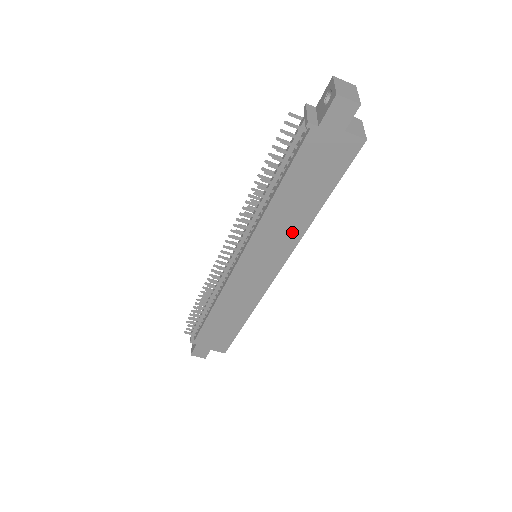
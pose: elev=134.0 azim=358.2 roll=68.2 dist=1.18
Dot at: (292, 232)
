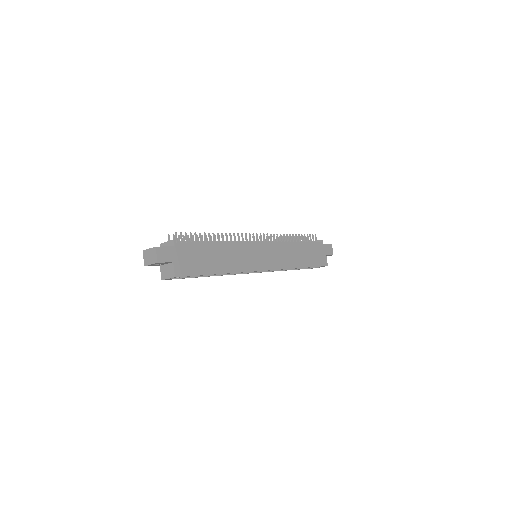
Dot at: (288, 262)
